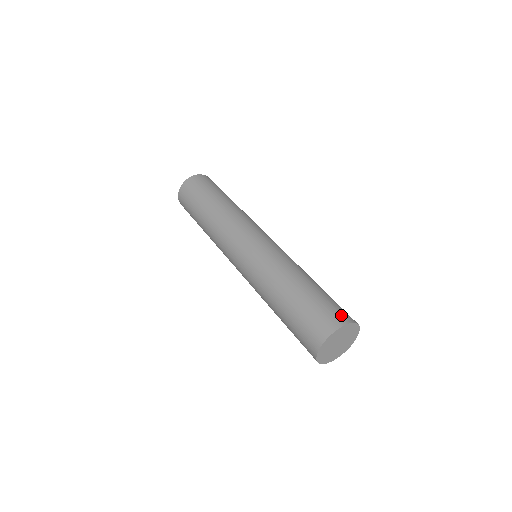
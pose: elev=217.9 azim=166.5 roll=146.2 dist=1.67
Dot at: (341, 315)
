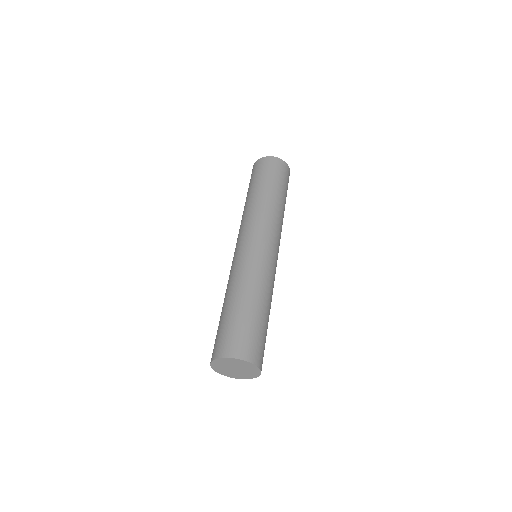
Dot at: (260, 356)
